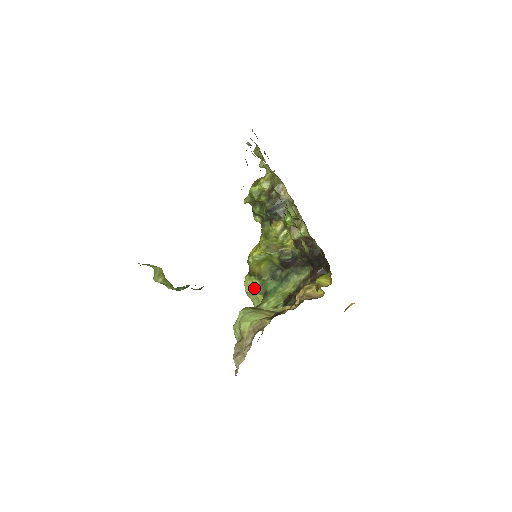
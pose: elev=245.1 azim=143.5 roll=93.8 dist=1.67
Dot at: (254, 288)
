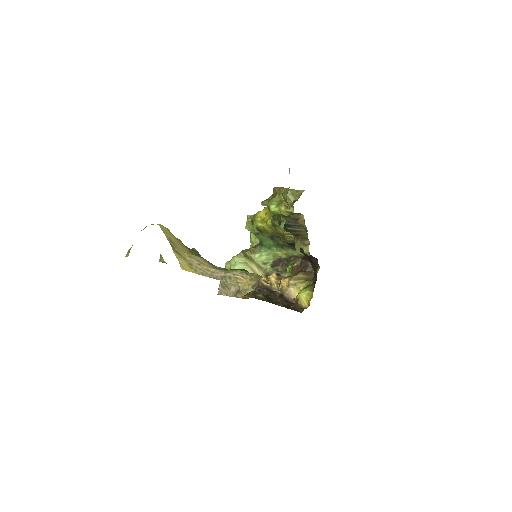
Dot at: (253, 232)
